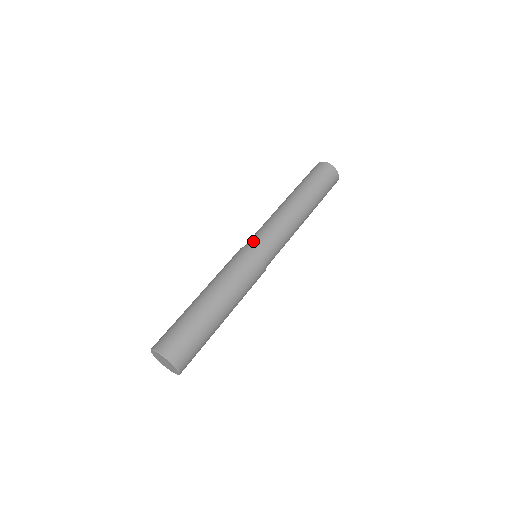
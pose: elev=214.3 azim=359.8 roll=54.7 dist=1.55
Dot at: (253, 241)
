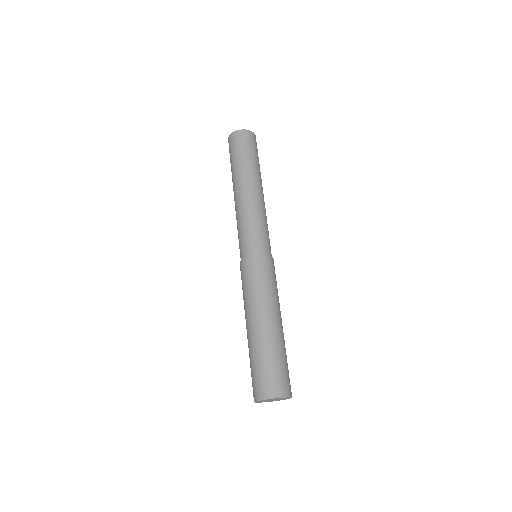
Dot at: (262, 245)
